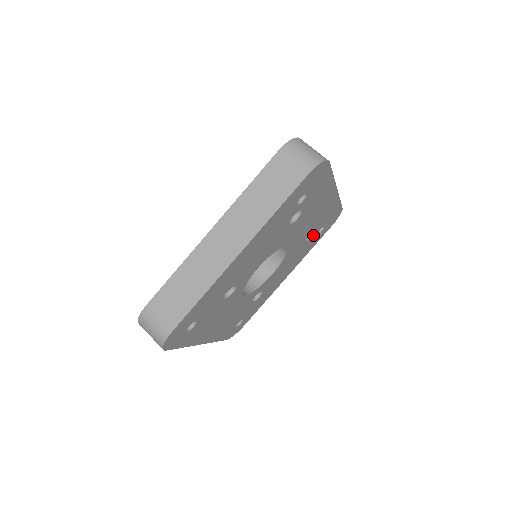
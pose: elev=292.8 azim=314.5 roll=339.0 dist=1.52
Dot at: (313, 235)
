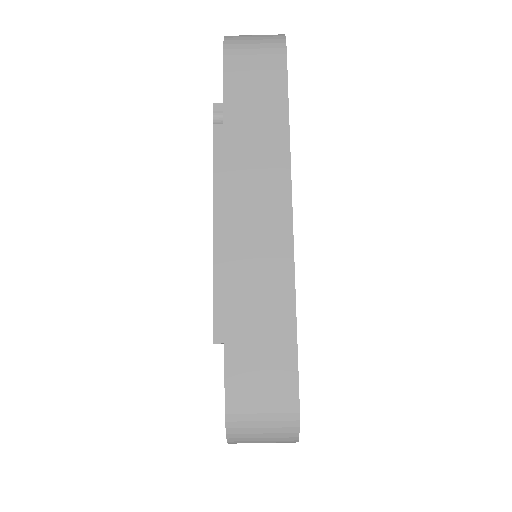
Dot at: occluded
